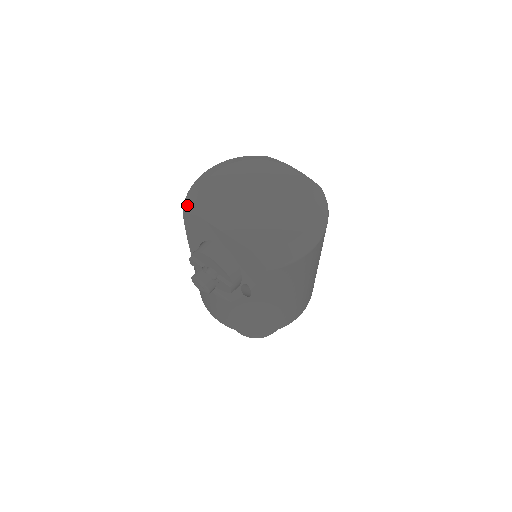
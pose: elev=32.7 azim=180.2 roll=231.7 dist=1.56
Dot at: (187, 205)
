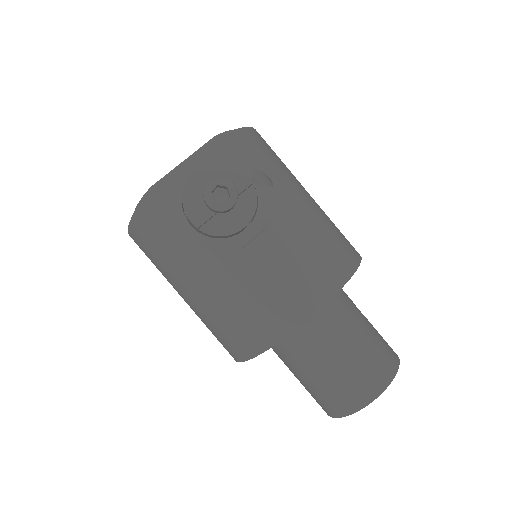
Dot at: (135, 210)
